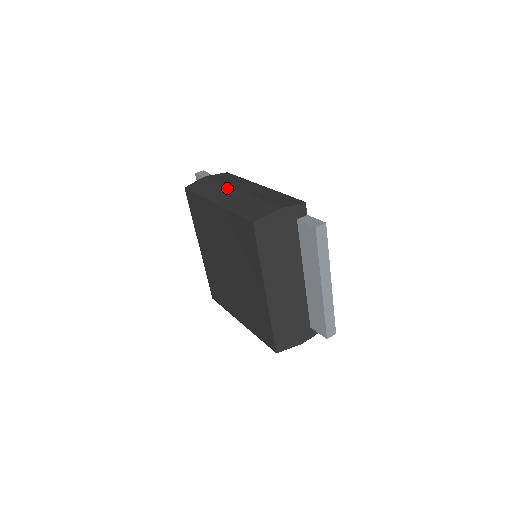
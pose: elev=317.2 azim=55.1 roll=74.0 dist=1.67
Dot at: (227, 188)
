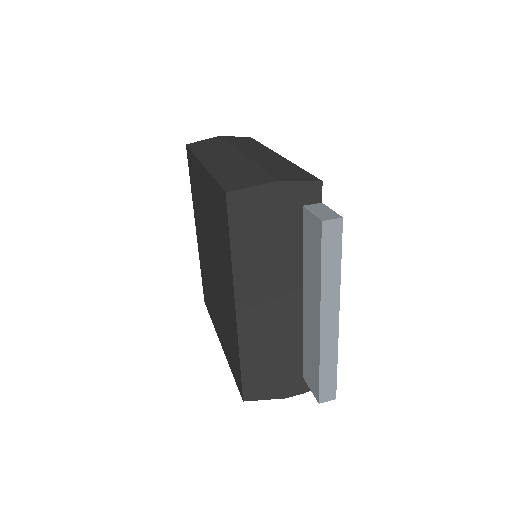
Dot at: (231, 150)
